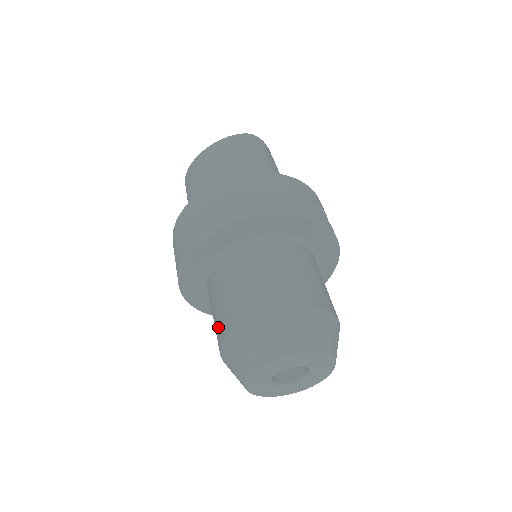
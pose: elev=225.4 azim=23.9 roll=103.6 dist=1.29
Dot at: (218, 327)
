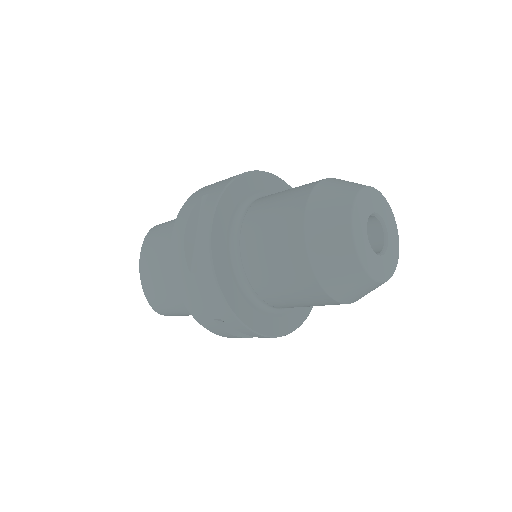
Dot at: (299, 281)
